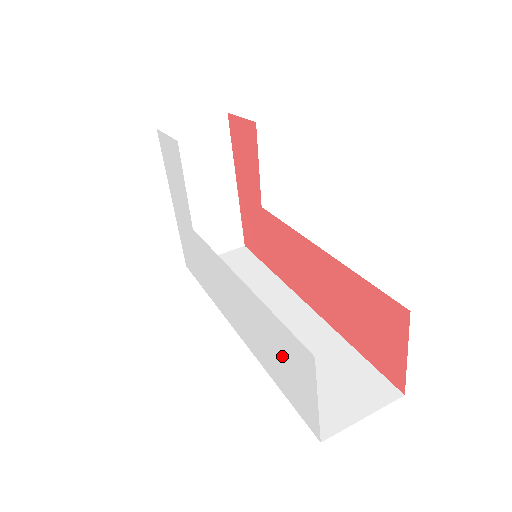
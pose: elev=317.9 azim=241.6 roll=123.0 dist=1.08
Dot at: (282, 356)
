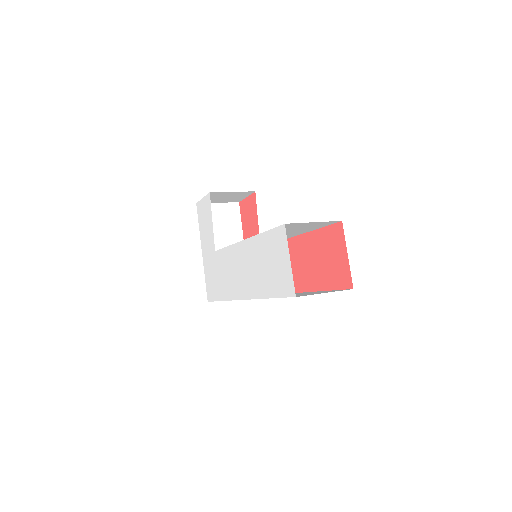
Dot at: (270, 260)
